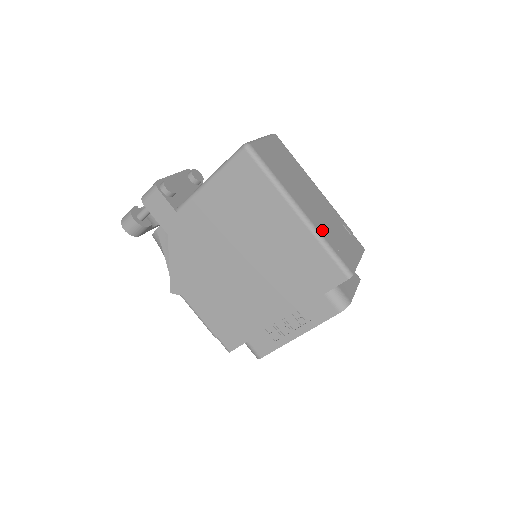
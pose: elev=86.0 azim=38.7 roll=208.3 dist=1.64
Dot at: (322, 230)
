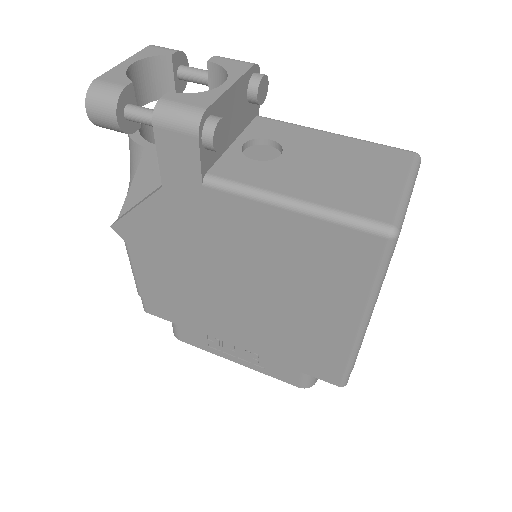
Dot at: occluded
